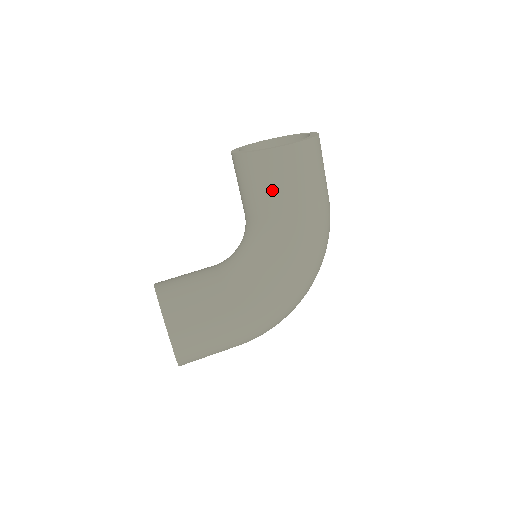
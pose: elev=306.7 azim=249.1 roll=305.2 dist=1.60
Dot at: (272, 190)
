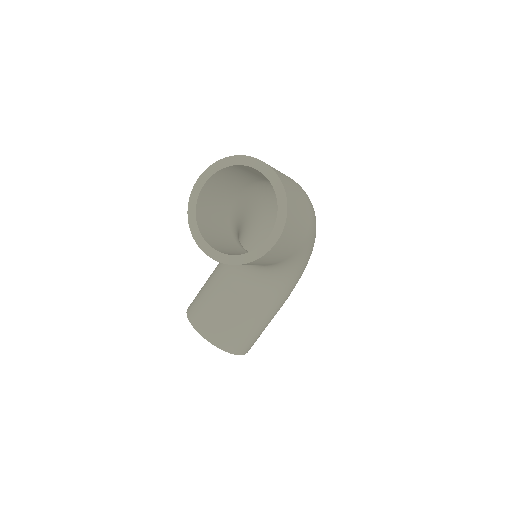
Dot at: (269, 262)
